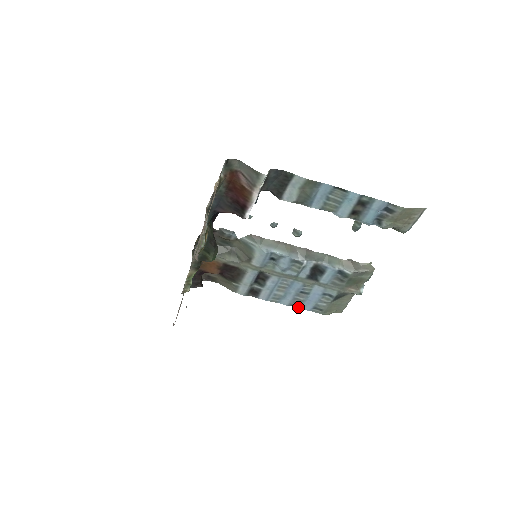
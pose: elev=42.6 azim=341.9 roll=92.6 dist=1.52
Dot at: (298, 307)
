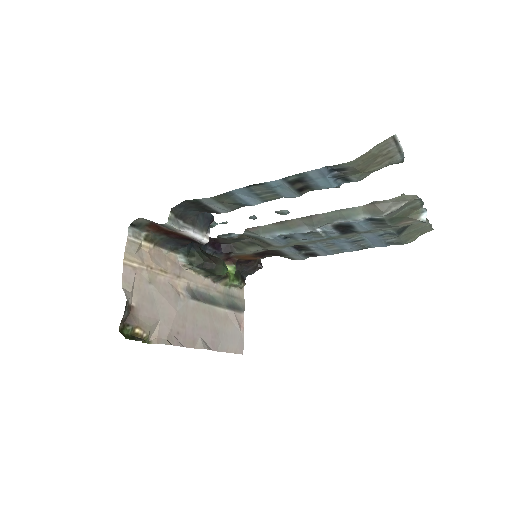
Dot at: (370, 247)
